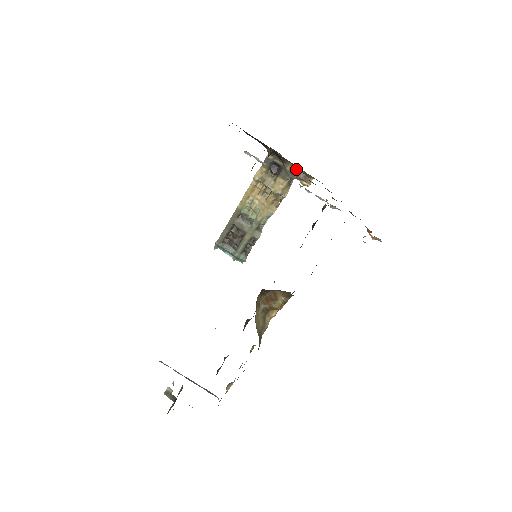
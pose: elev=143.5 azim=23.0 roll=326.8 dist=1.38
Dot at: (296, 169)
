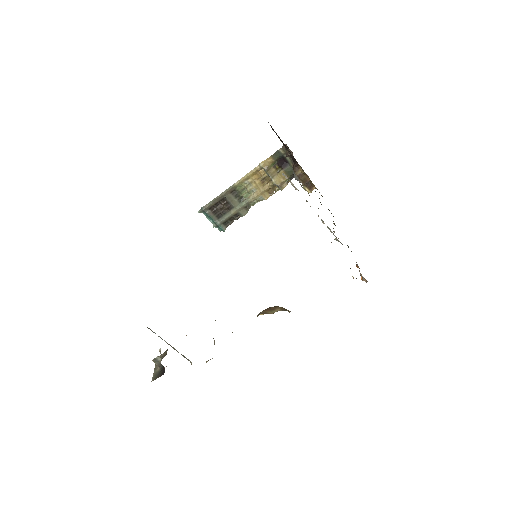
Dot at: (304, 175)
